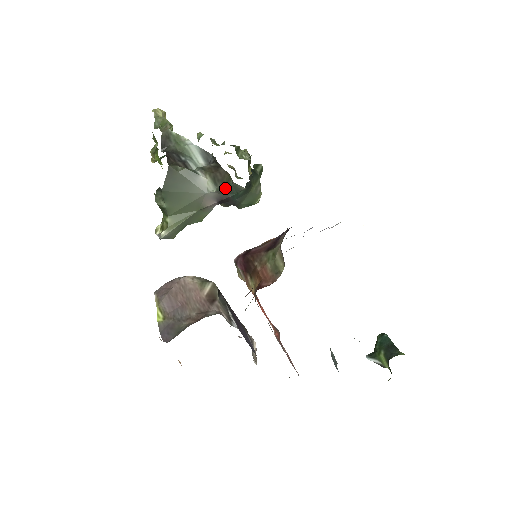
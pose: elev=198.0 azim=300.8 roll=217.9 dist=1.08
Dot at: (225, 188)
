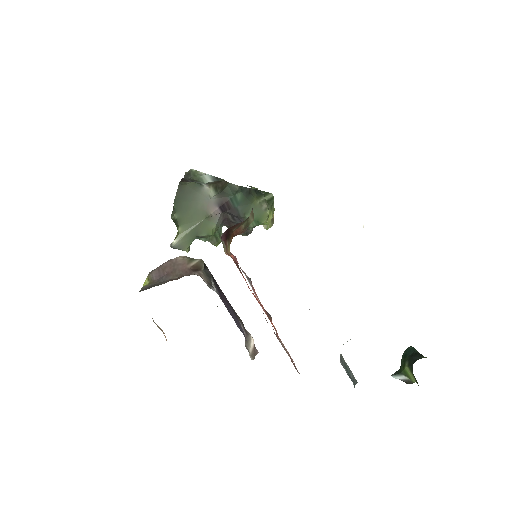
Dot at: (223, 190)
